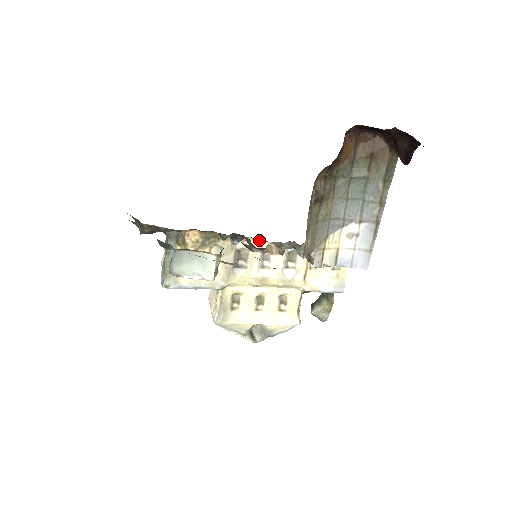
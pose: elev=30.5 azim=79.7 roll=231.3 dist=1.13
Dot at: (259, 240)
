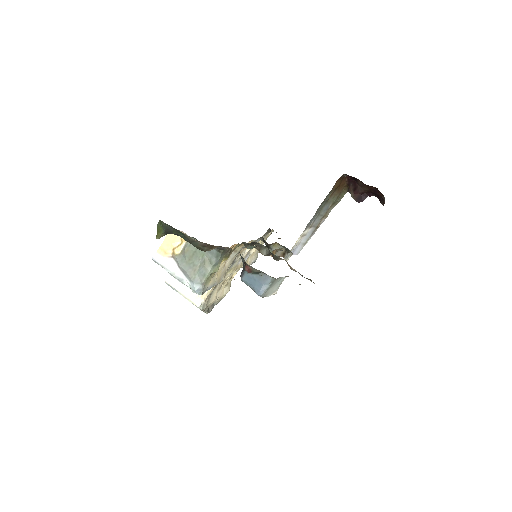
Dot at: (254, 241)
